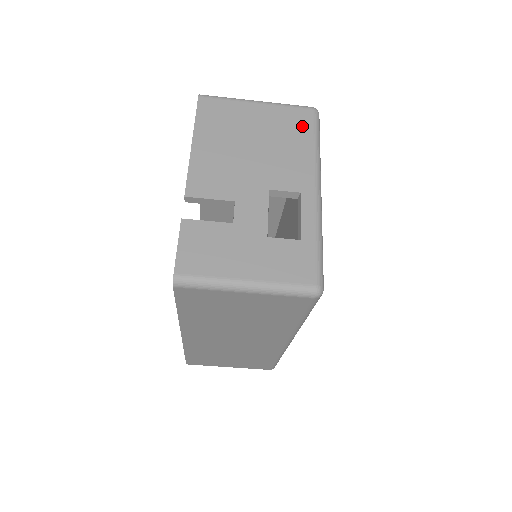
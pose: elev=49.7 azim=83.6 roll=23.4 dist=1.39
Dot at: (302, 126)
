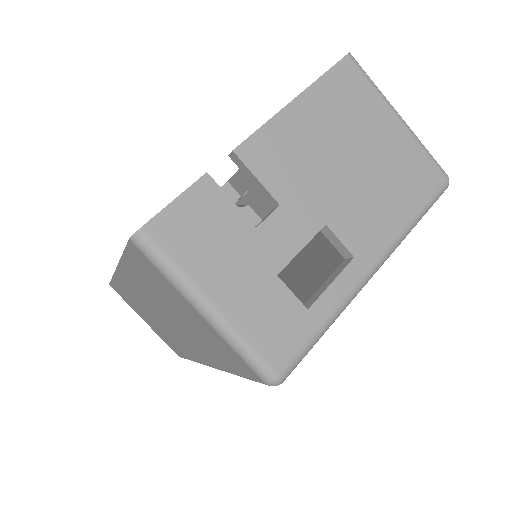
Dot at: (420, 186)
